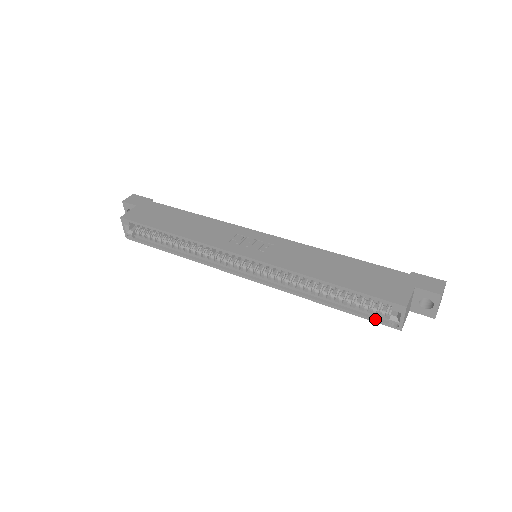
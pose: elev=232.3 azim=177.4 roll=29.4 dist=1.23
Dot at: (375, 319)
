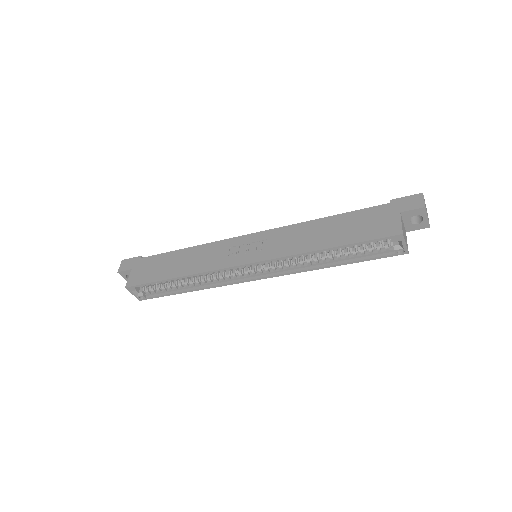
Dot at: (382, 256)
